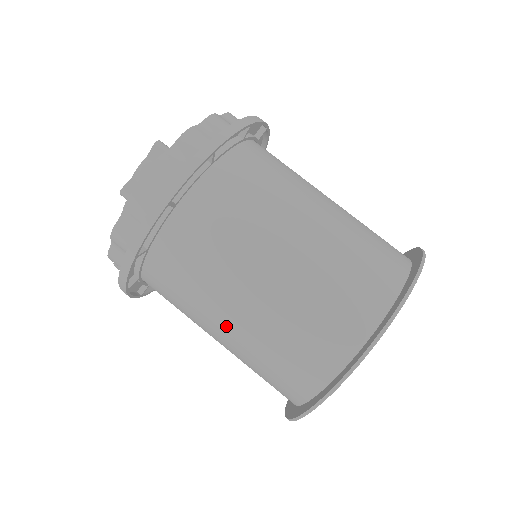
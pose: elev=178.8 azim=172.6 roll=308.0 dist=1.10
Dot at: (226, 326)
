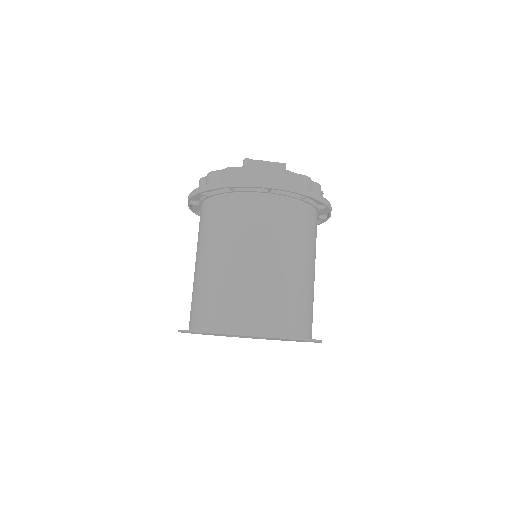
Dot at: (219, 259)
